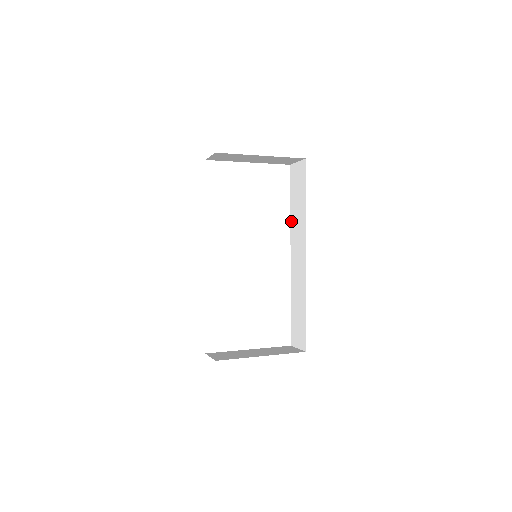
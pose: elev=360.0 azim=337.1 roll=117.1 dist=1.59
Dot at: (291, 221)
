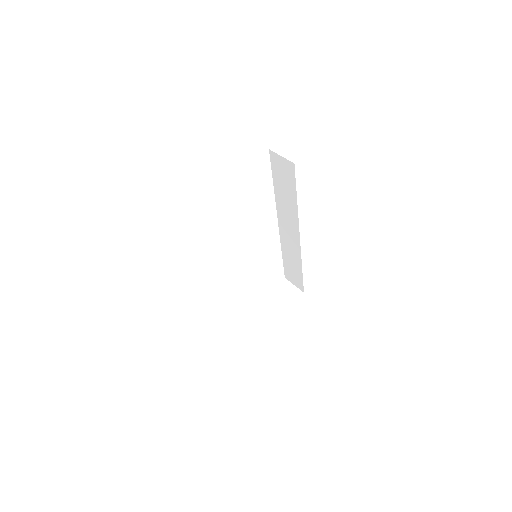
Dot at: (276, 199)
